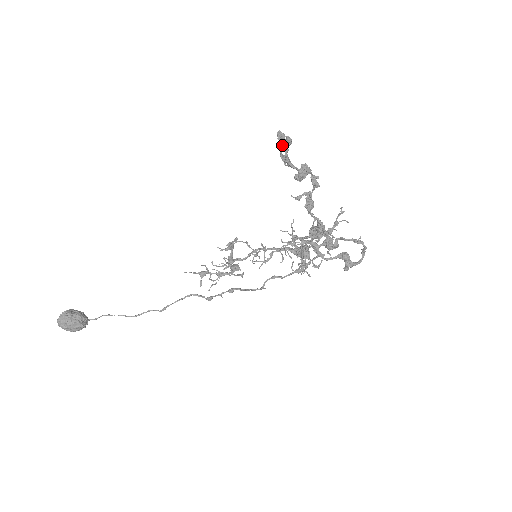
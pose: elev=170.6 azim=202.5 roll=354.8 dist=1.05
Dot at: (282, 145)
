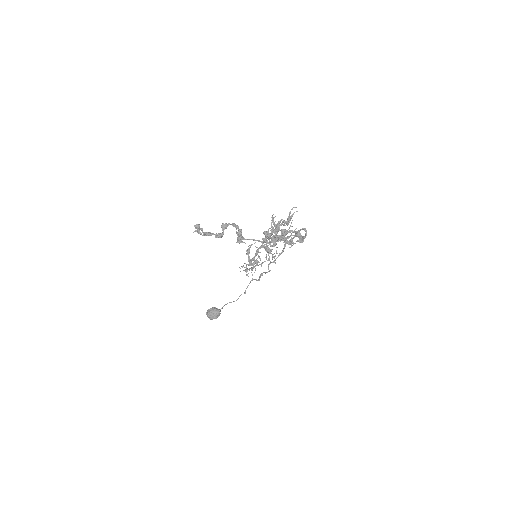
Dot at: occluded
